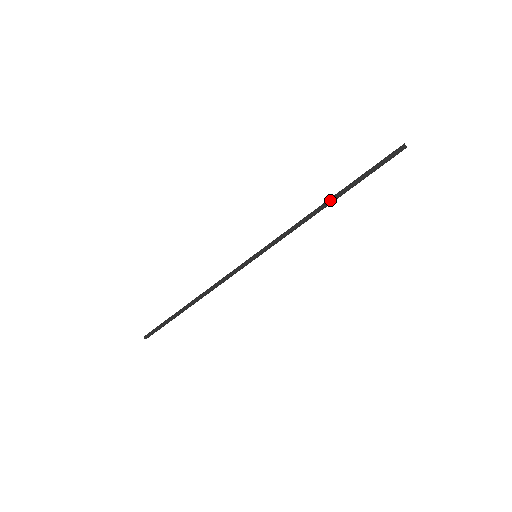
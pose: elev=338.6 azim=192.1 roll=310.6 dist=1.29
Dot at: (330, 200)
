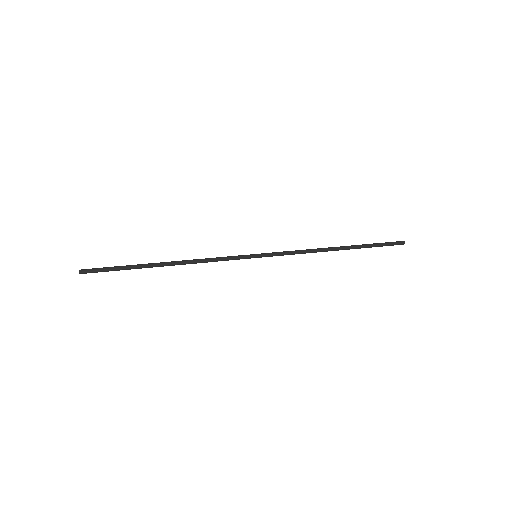
Dot at: (340, 249)
